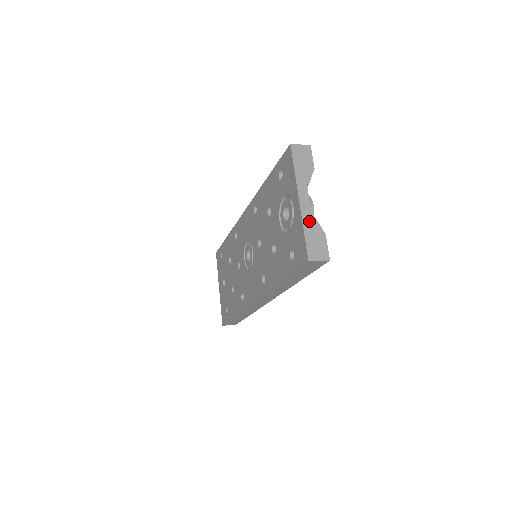
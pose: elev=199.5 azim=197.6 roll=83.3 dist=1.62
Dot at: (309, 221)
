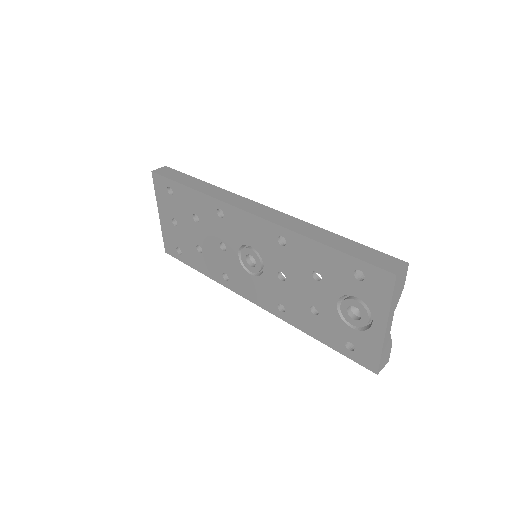
Dot at: (387, 342)
